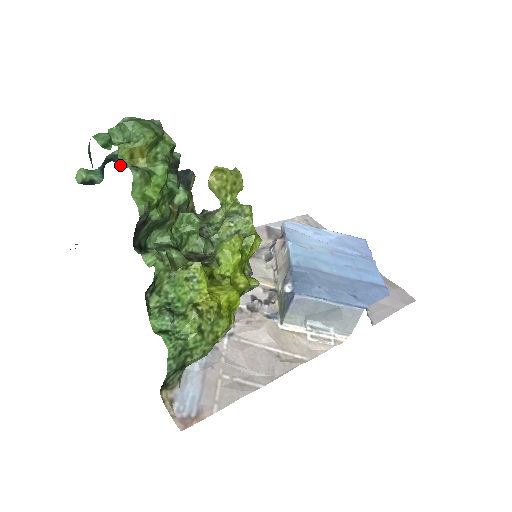
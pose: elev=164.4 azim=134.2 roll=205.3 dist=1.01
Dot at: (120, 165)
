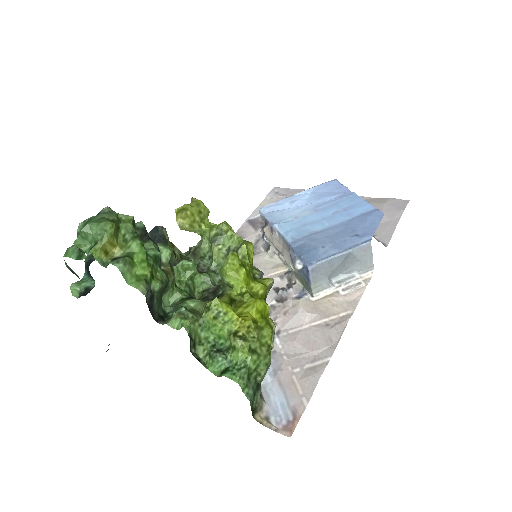
Dot at: occluded
